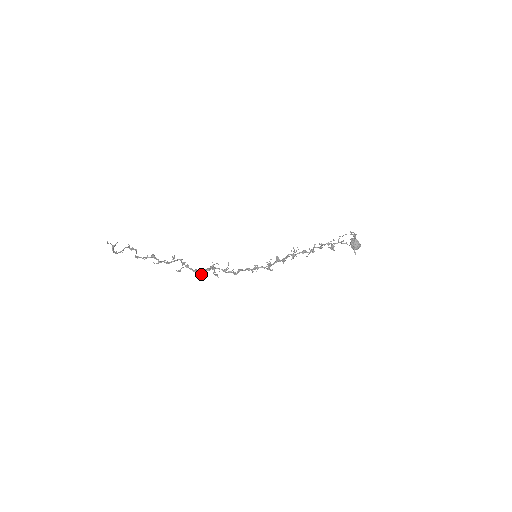
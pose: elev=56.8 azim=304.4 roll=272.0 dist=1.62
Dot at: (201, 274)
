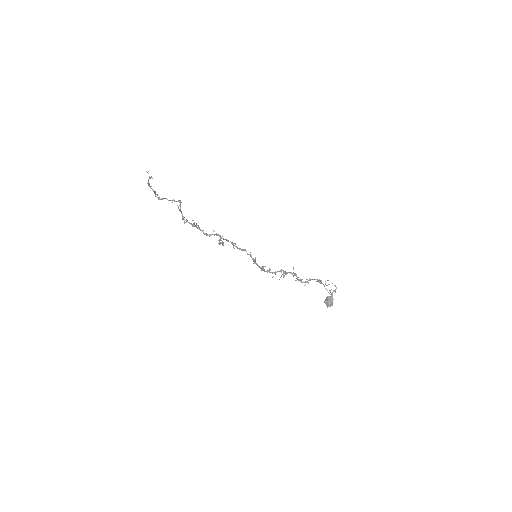
Dot at: (213, 234)
